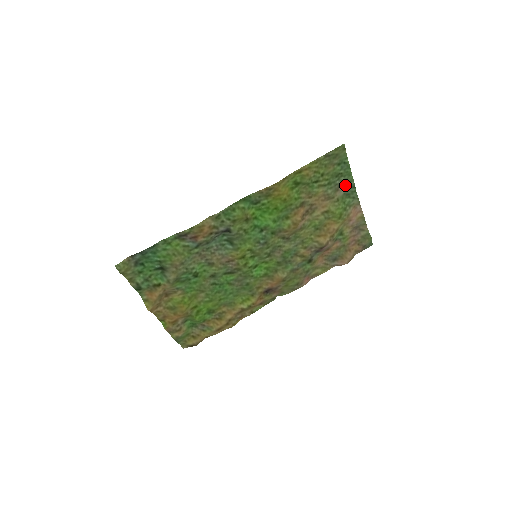
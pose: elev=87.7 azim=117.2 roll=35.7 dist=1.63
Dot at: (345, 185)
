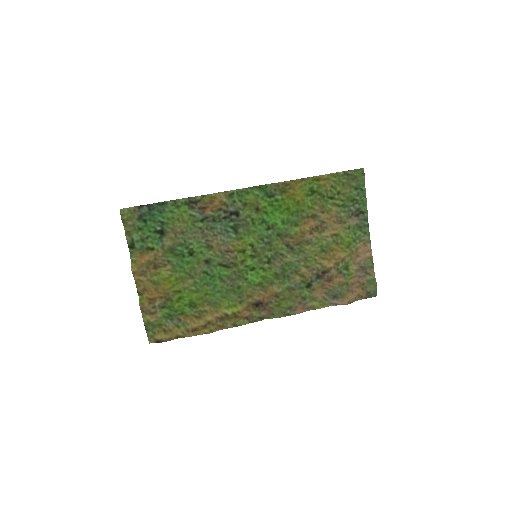
Dot at: (359, 215)
